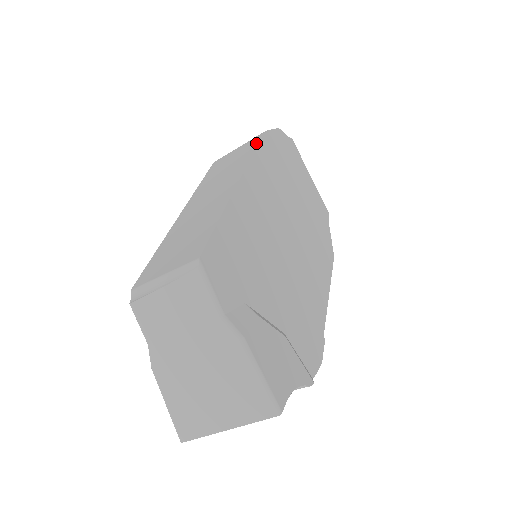
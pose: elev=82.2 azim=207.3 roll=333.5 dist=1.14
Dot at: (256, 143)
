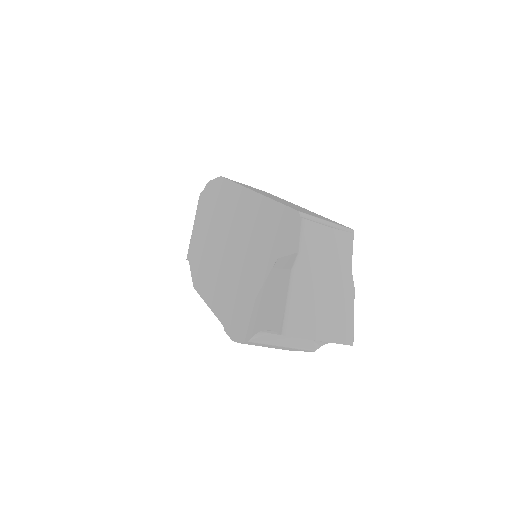
Dot at: occluded
